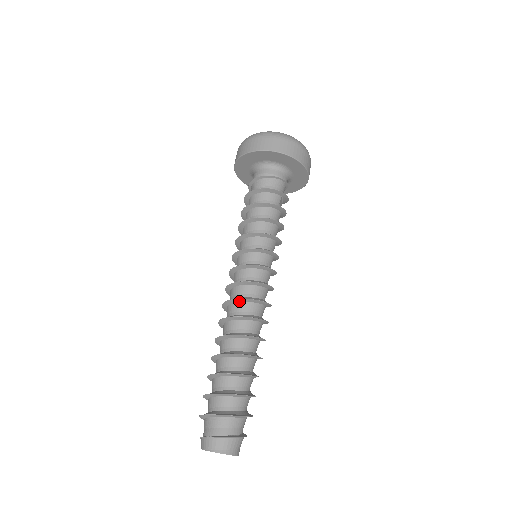
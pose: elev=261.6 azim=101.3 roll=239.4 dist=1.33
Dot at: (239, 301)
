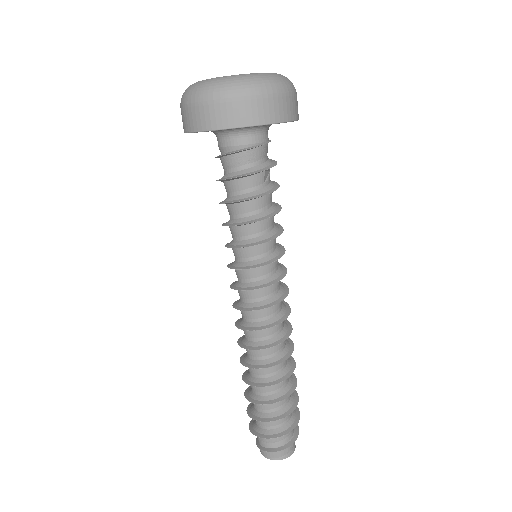
Dot at: (250, 329)
